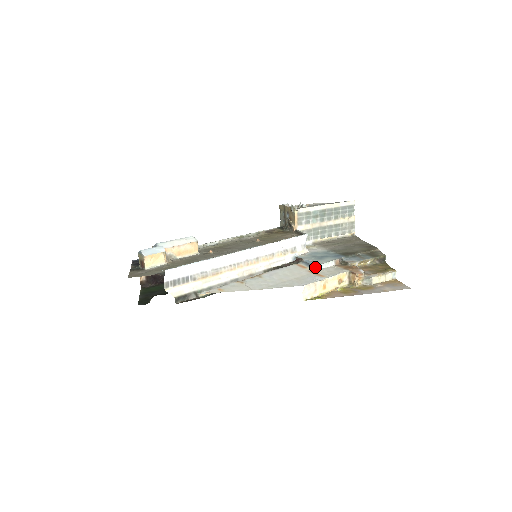
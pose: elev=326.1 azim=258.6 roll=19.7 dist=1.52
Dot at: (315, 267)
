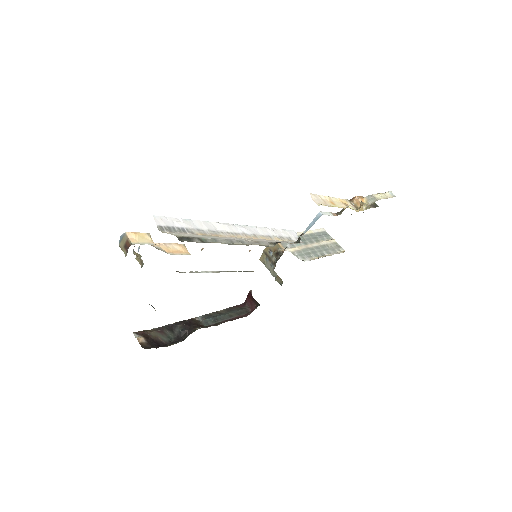
Dot at: (316, 220)
